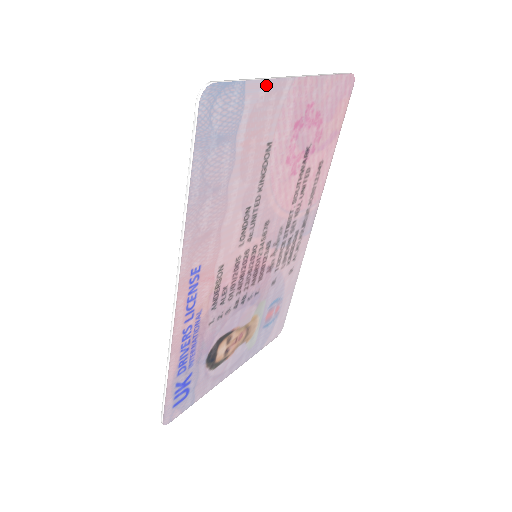
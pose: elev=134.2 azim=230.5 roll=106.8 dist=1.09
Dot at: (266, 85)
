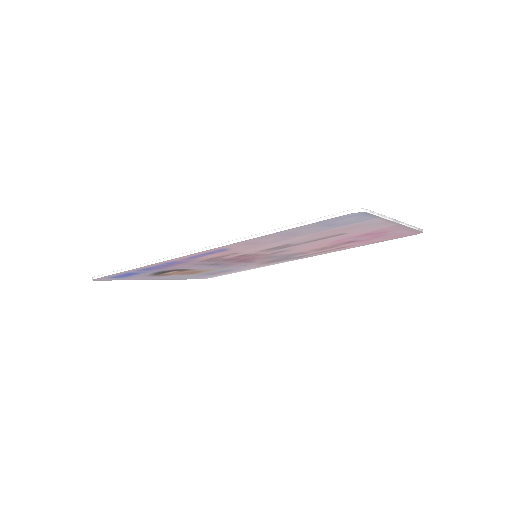
Dot at: (384, 221)
